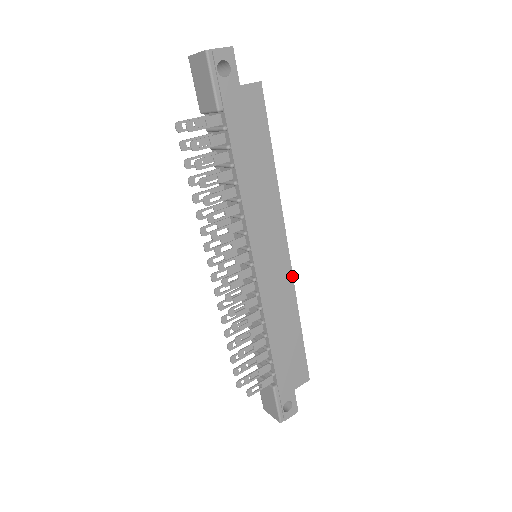
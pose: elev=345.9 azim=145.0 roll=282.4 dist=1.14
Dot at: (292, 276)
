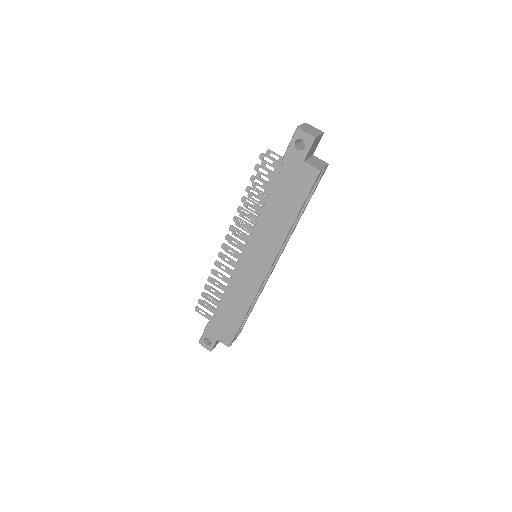
Dot at: (260, 287)
